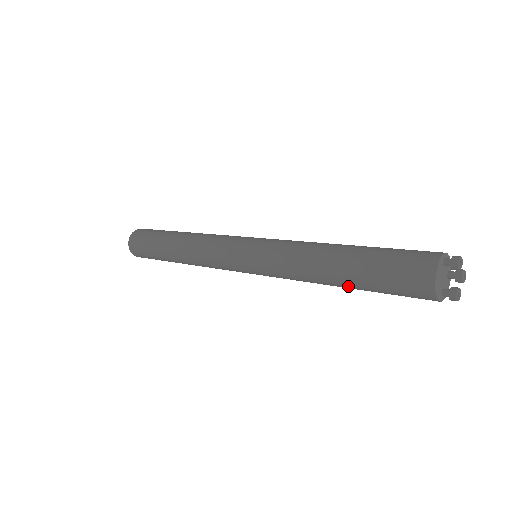
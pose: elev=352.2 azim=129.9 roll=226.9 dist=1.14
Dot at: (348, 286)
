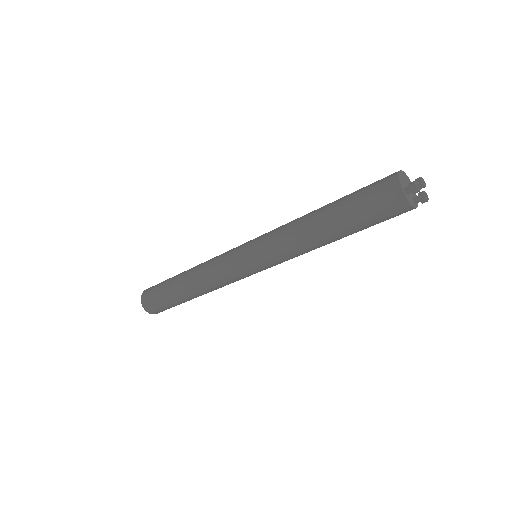
Dot at: (328, 212)
